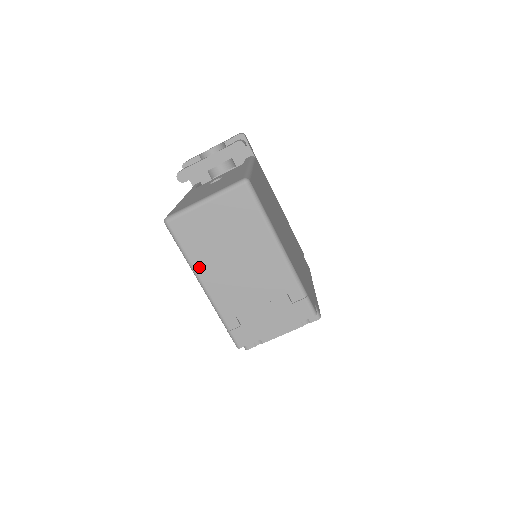
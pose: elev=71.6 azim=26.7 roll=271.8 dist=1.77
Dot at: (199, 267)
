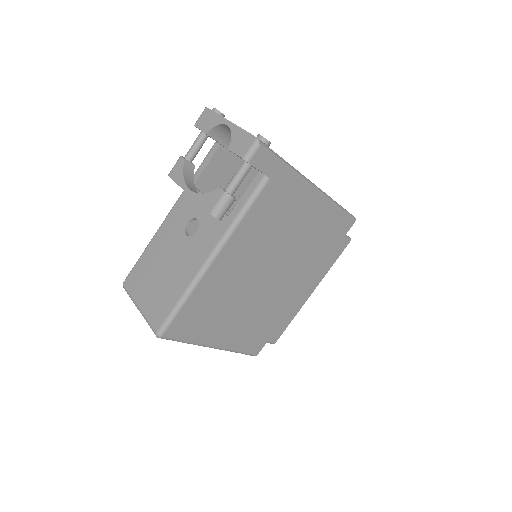
Dot at: occluded
